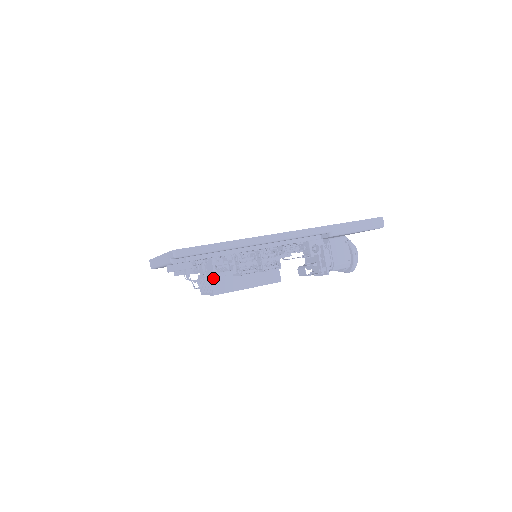
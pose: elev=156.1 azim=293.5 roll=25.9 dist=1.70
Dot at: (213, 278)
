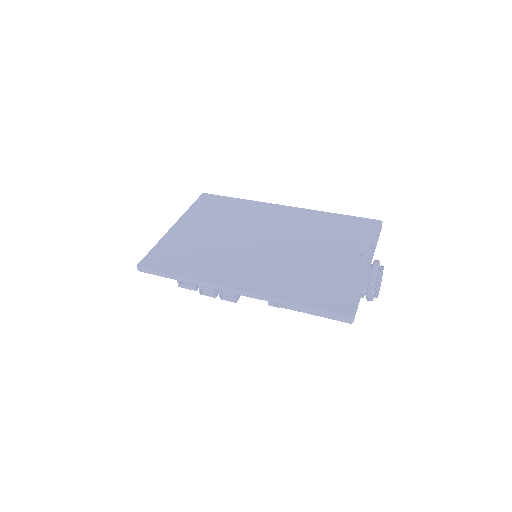
Dot at: occluded
